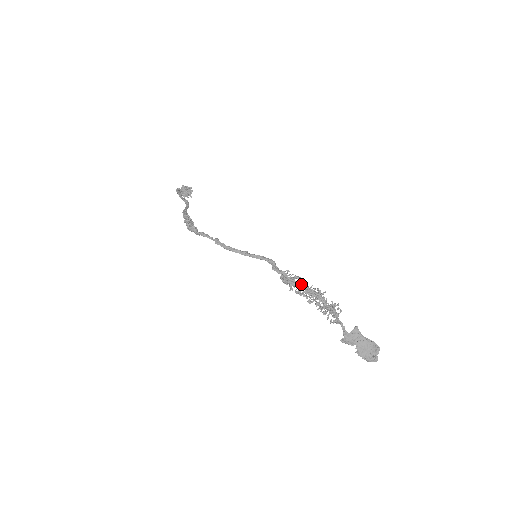
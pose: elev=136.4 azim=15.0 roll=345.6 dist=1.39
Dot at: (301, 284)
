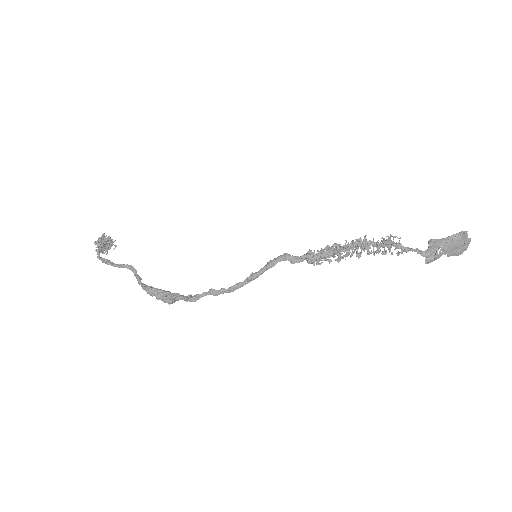
Dot at: (334, 250)
